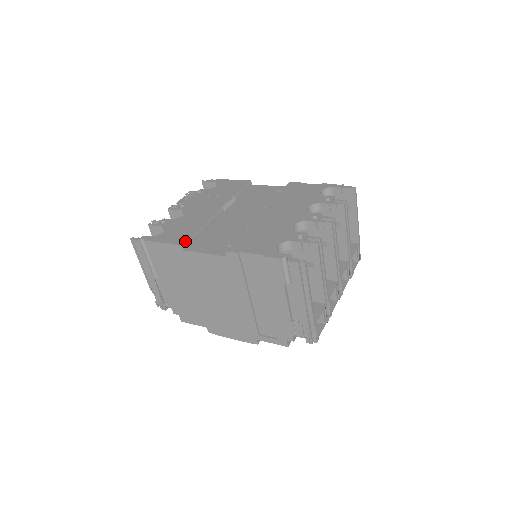
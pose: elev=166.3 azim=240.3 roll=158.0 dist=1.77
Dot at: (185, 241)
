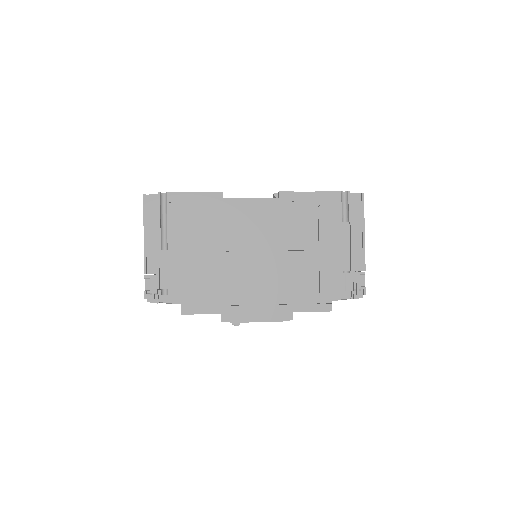
Dot at: occluded
